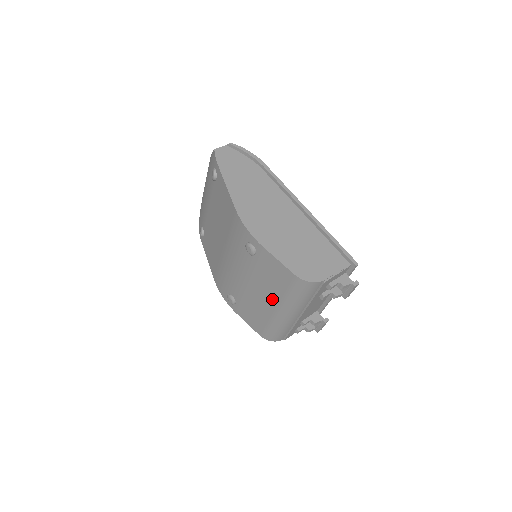
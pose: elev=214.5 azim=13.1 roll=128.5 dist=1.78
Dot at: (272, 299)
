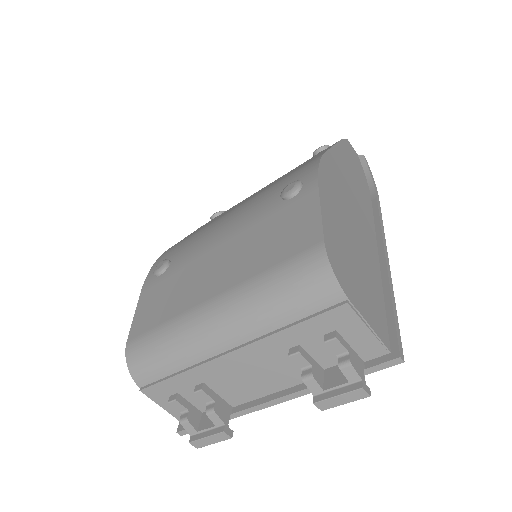
Dot at: (228, 279)
